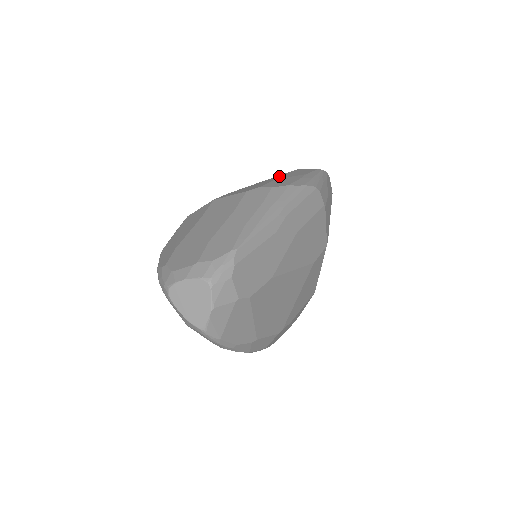
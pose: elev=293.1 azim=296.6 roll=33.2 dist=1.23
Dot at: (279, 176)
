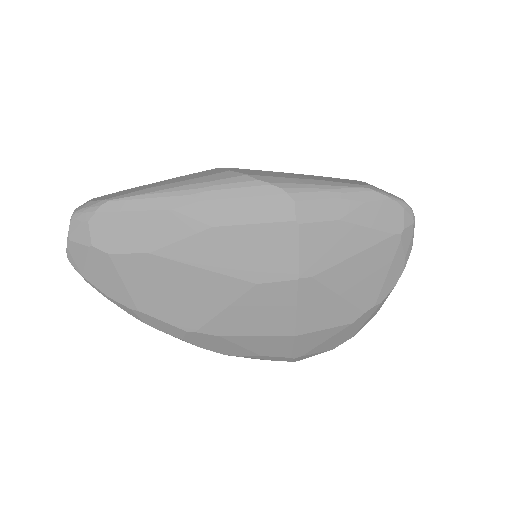
Dot at: (302, 174)
